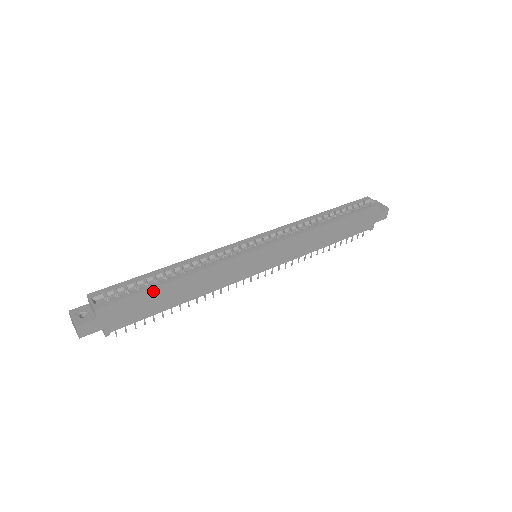
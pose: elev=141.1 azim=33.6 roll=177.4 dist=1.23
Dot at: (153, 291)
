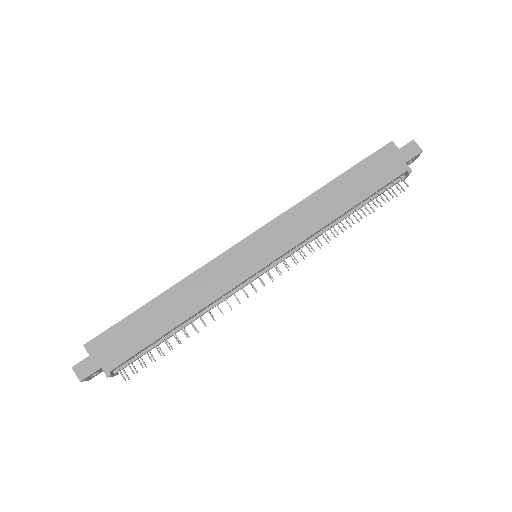
Dot at: (137, 315)
